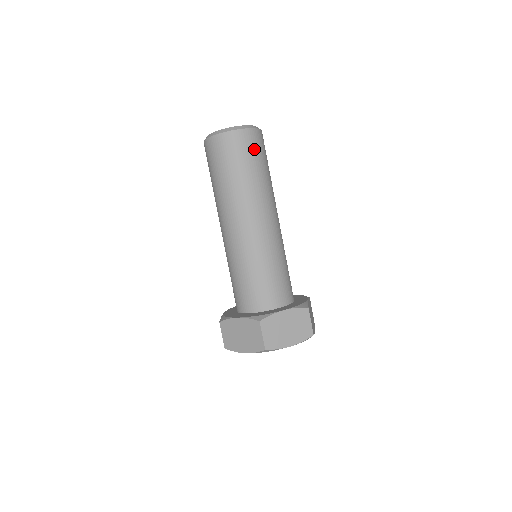
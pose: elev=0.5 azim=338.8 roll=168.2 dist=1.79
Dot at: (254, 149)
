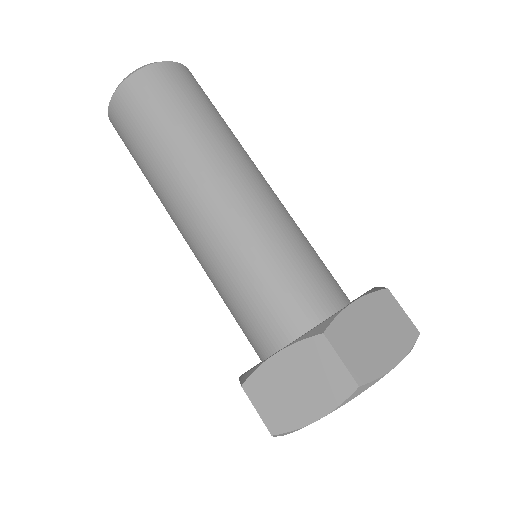
Dot at: (146, 103)
